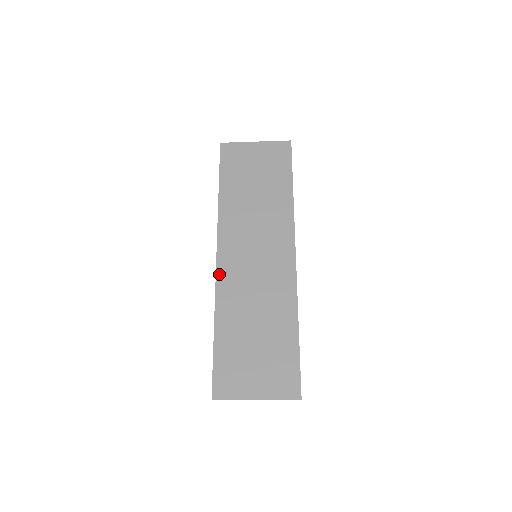
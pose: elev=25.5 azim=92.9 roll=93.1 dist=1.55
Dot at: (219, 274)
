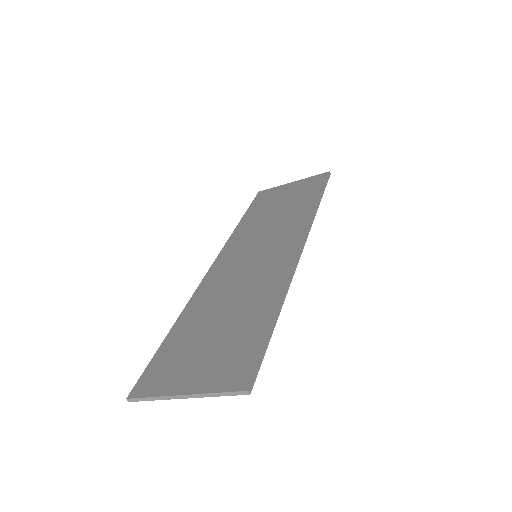
Dot at: (207, 277)
